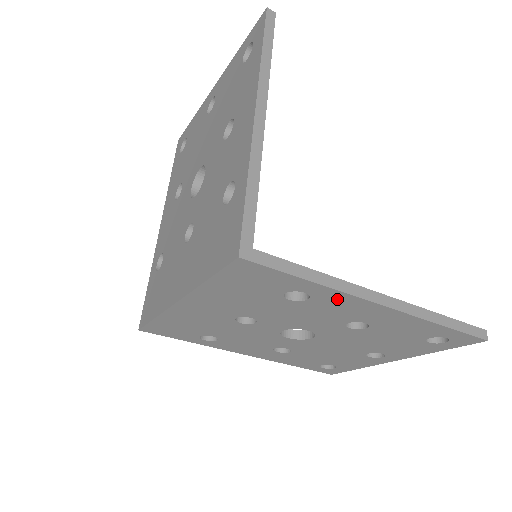
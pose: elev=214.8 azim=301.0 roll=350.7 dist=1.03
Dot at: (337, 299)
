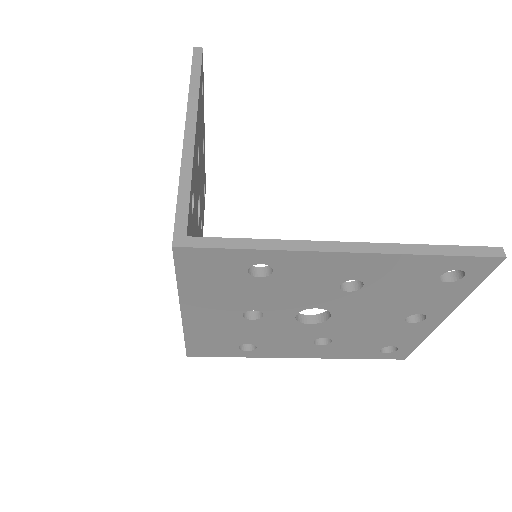
Dot at: (296, 261)
